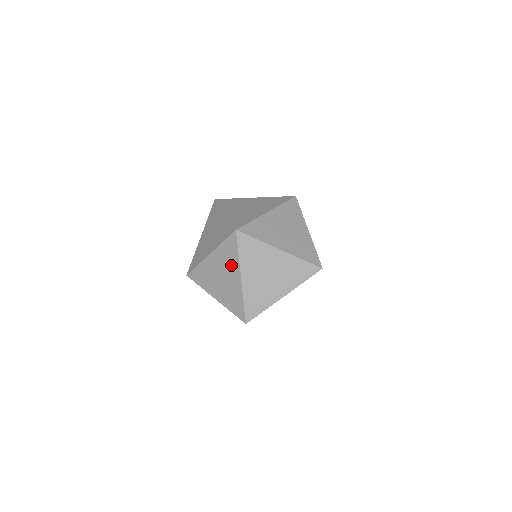
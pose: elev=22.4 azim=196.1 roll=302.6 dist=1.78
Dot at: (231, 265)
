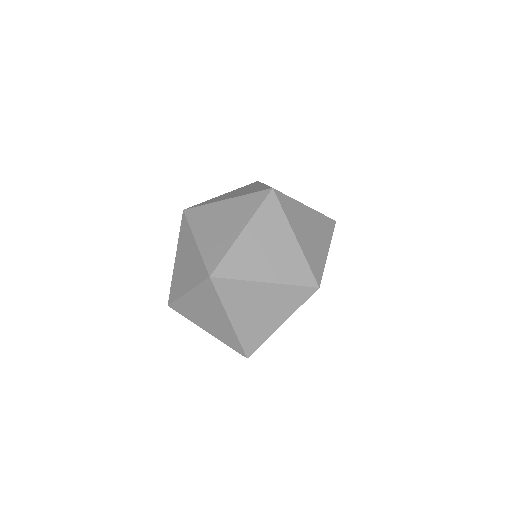
Dot at: (191, 276)
